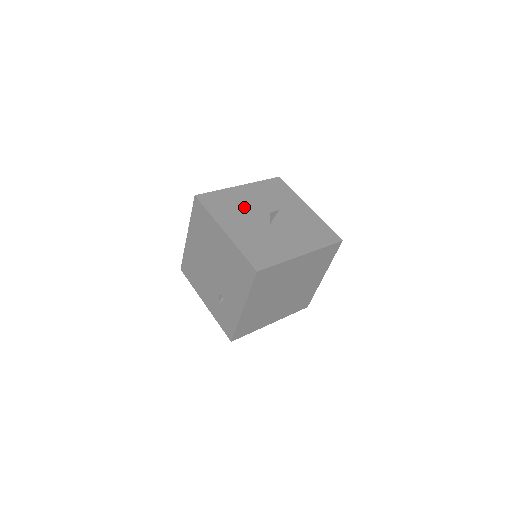
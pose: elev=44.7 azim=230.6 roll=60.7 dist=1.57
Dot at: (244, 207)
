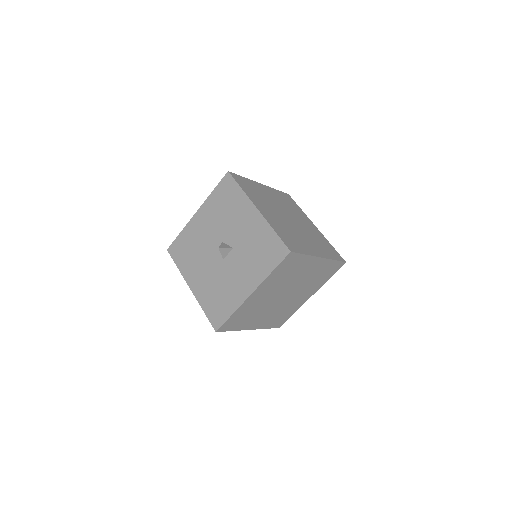
Dot at: (201, 245)
